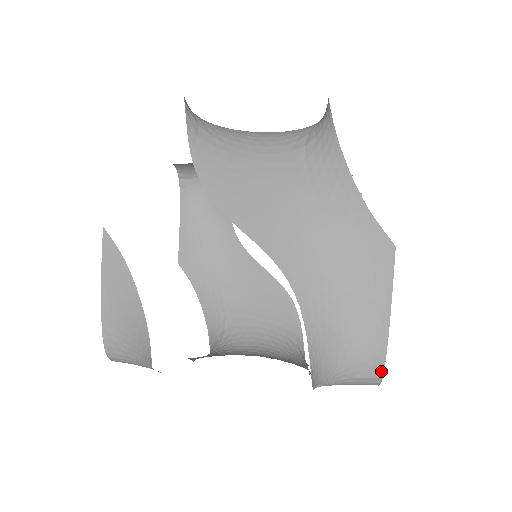
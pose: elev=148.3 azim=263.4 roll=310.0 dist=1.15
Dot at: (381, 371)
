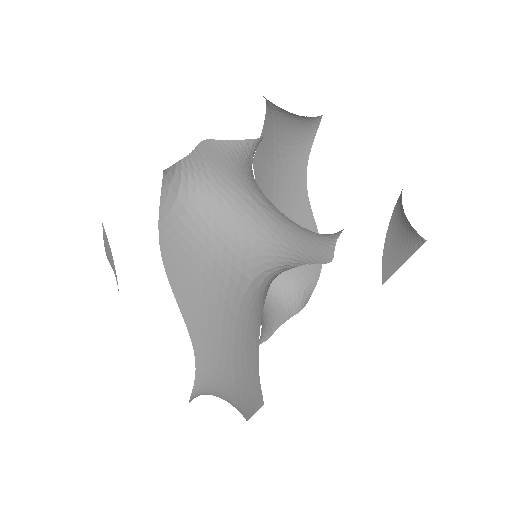
Dot at: occluded
